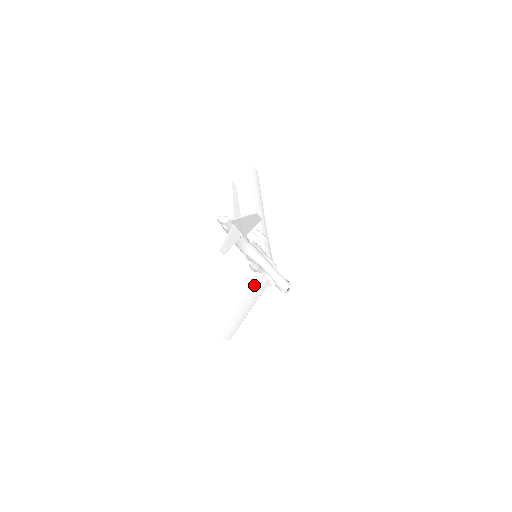
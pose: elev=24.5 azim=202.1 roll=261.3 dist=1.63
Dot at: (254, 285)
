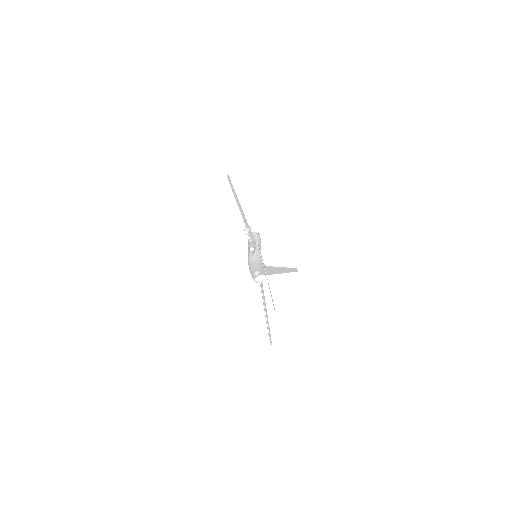
Dot at: occluded
